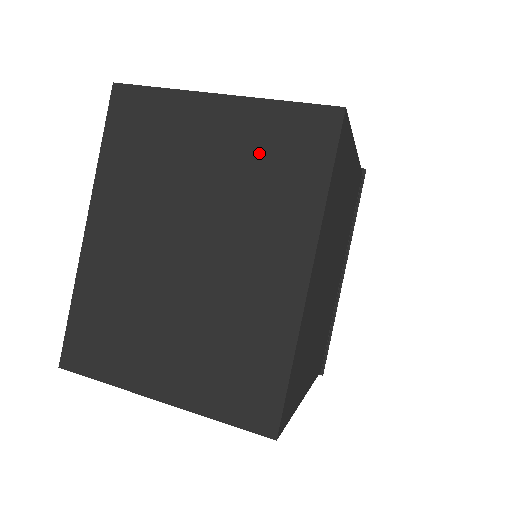
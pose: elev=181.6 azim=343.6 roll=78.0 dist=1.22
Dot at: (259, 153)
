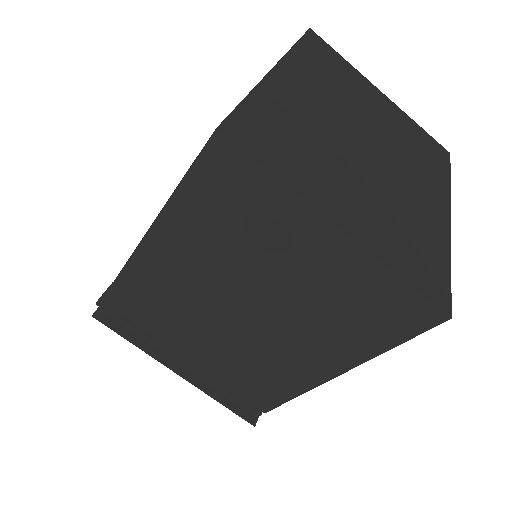
Dot at: (409, 135)
